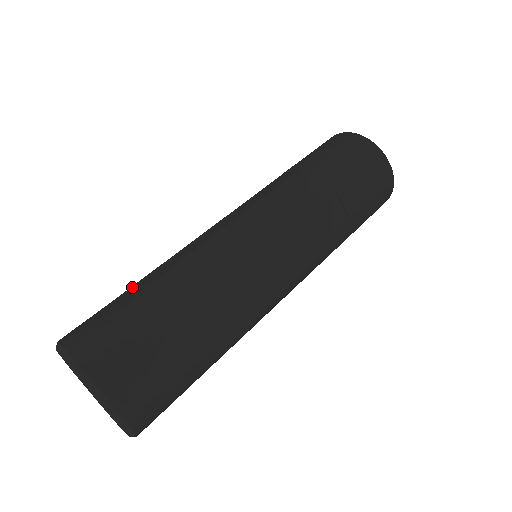
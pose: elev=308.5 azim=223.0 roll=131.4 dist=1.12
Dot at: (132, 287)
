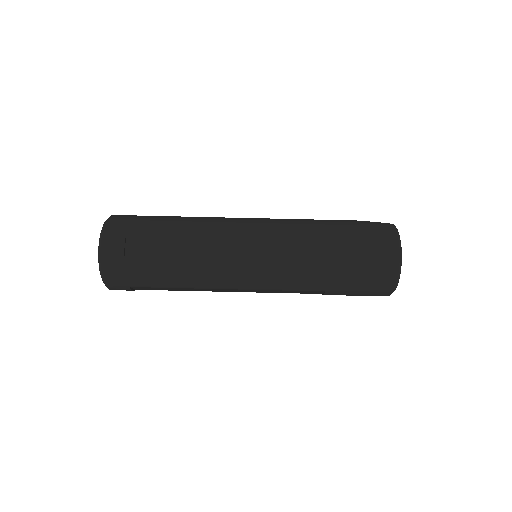
Dot at: (162, 237)
